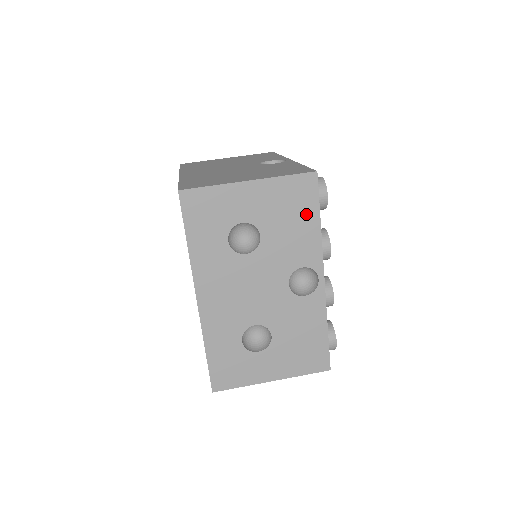
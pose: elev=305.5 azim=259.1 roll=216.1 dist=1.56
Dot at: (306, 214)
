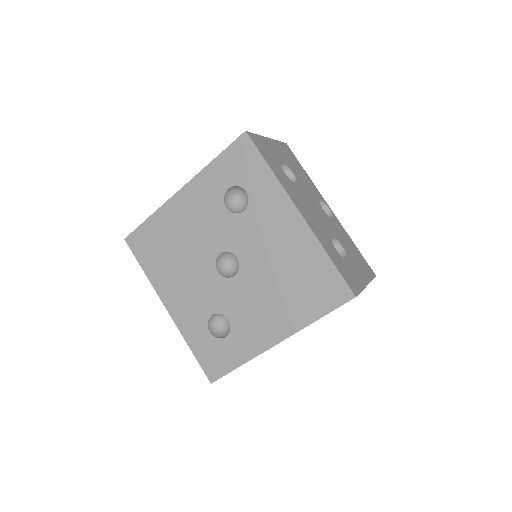
Dot at: (299, 166)
